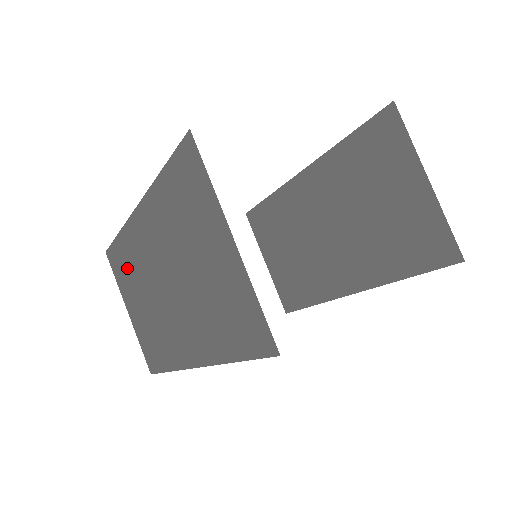
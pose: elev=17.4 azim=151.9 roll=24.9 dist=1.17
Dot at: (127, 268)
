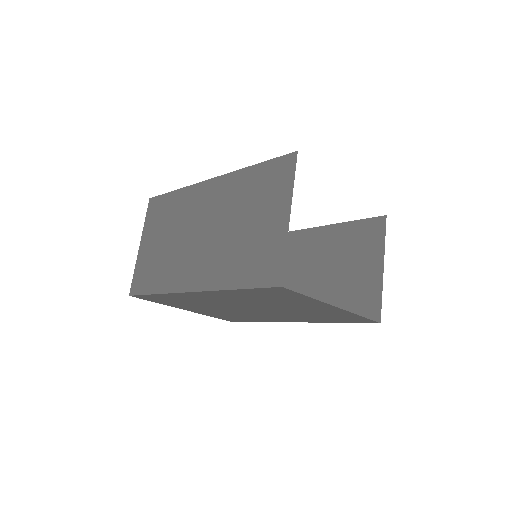
Dot at: (168, 214)
